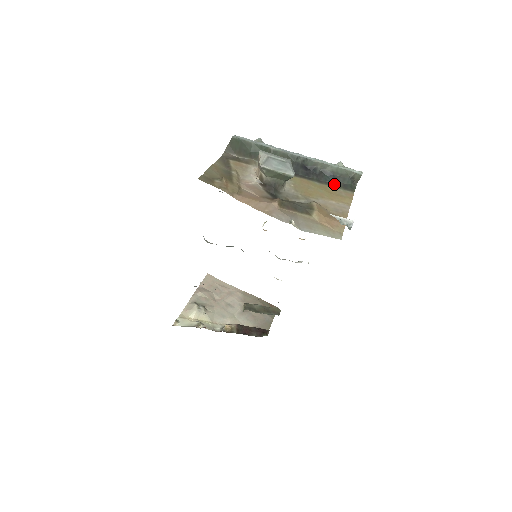
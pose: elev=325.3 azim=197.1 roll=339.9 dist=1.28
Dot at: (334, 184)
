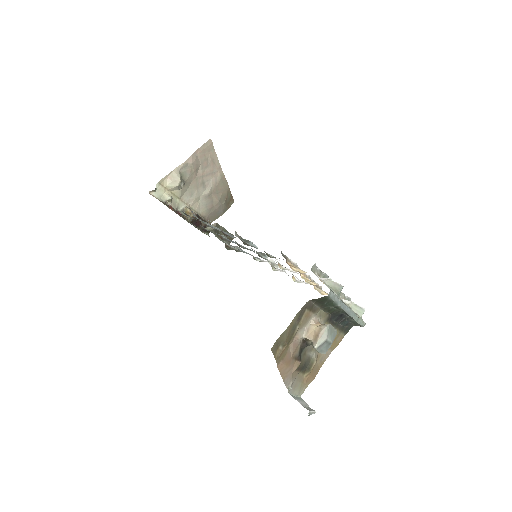
Dot at: (343, 328)
